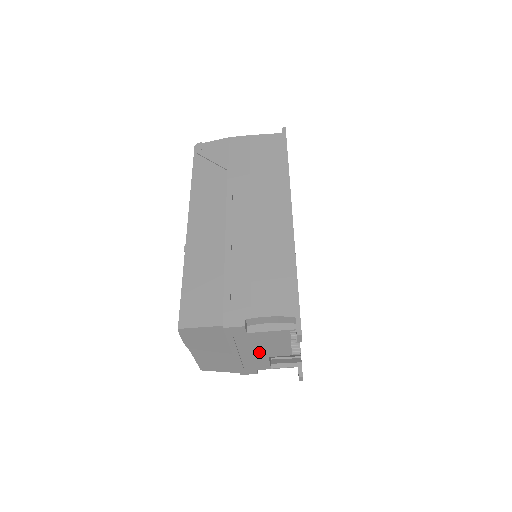
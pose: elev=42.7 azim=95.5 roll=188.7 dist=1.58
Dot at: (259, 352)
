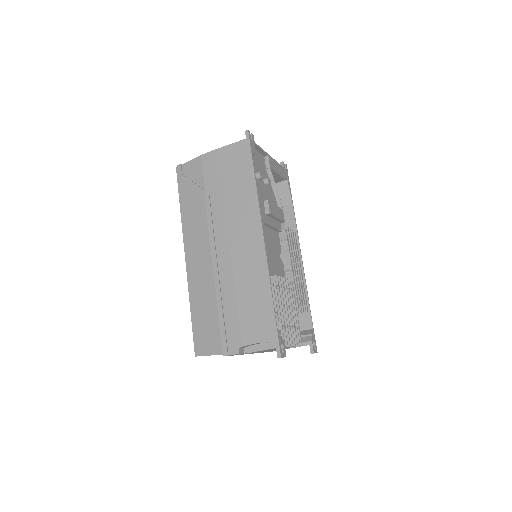
Dot at: occluded
